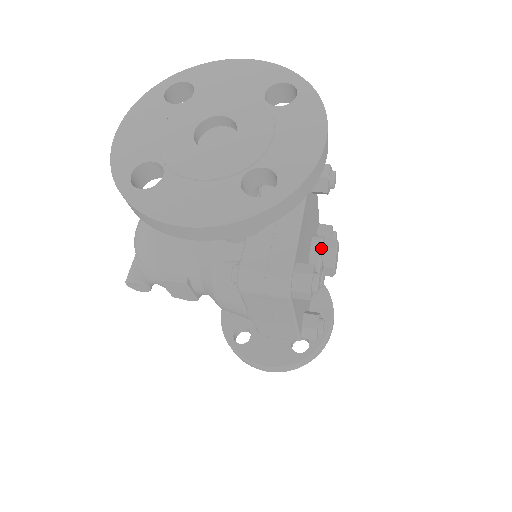
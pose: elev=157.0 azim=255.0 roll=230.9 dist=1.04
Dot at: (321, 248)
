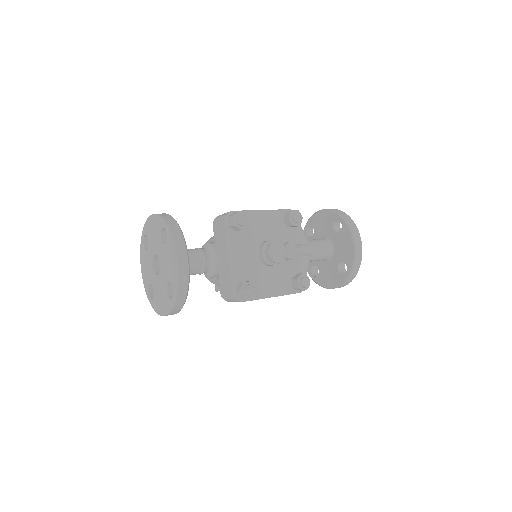
Dot at: (263, 254)
